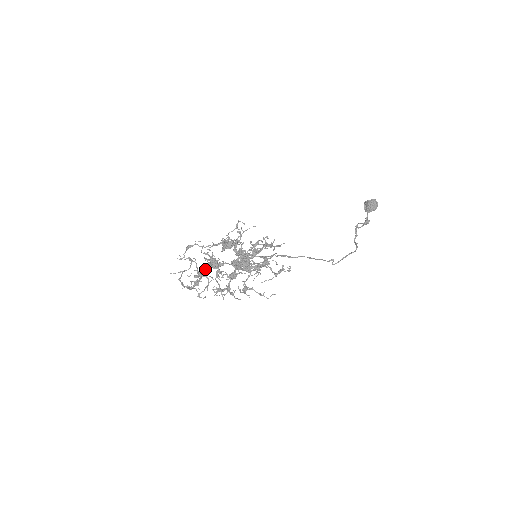
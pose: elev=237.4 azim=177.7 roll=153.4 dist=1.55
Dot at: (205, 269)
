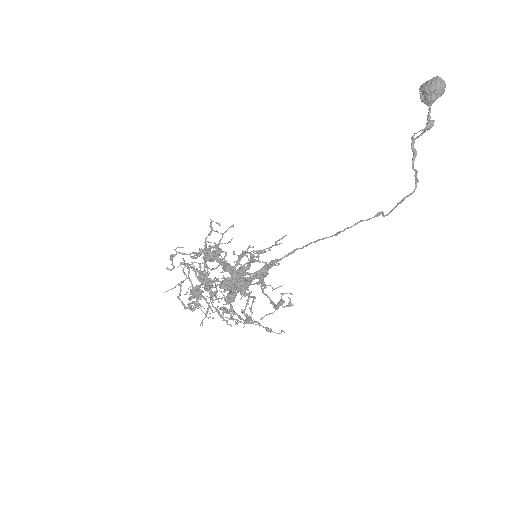
Dot at: (196, 290)
